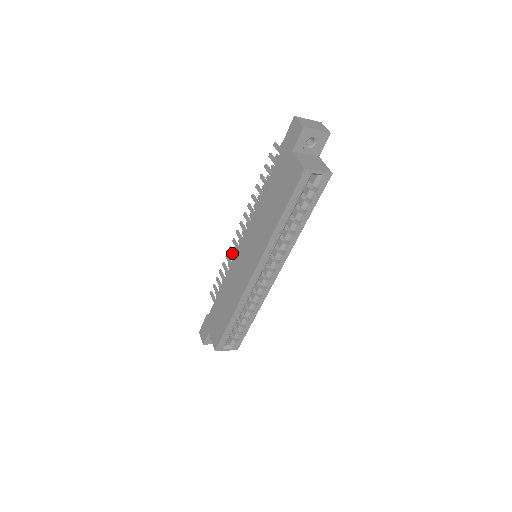
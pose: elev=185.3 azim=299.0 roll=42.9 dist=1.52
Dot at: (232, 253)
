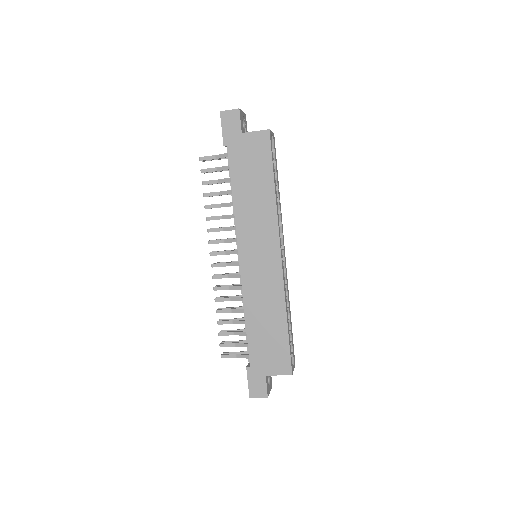
Dot at: (223, 288)
